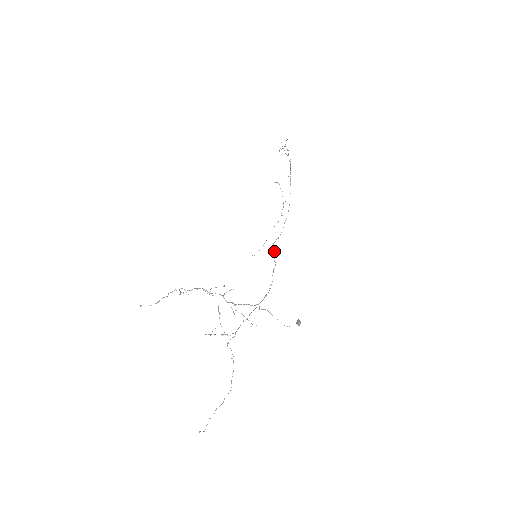
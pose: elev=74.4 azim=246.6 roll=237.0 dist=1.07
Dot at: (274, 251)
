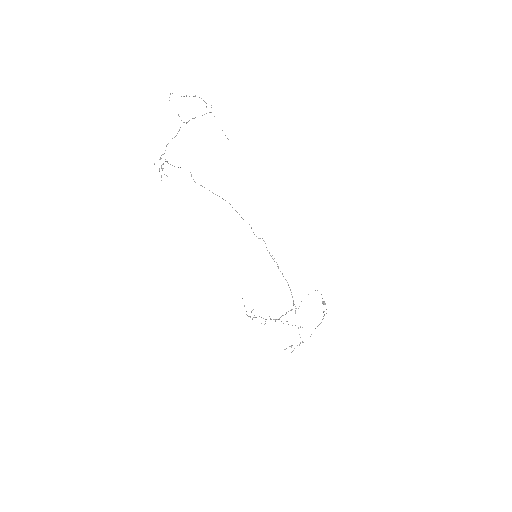
Dot at: occluded
